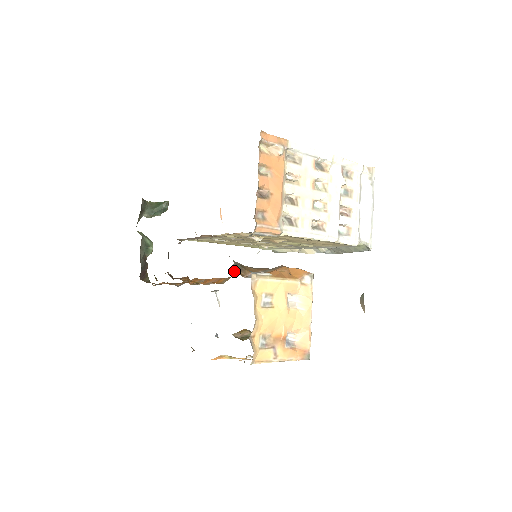
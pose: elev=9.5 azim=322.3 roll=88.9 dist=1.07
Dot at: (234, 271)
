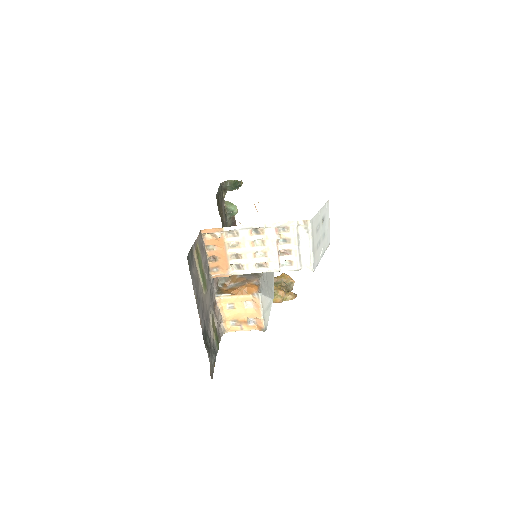
Dot at: (218, 285)
